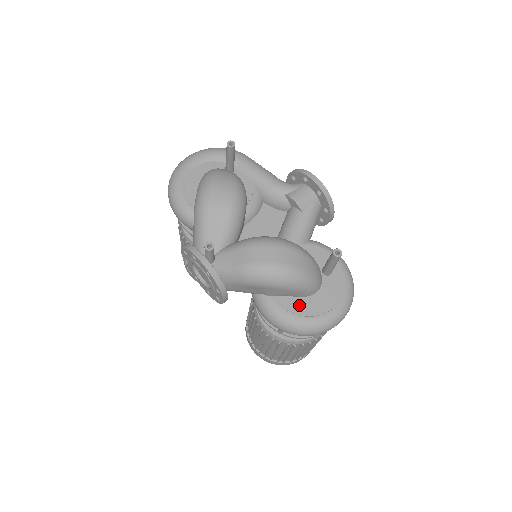
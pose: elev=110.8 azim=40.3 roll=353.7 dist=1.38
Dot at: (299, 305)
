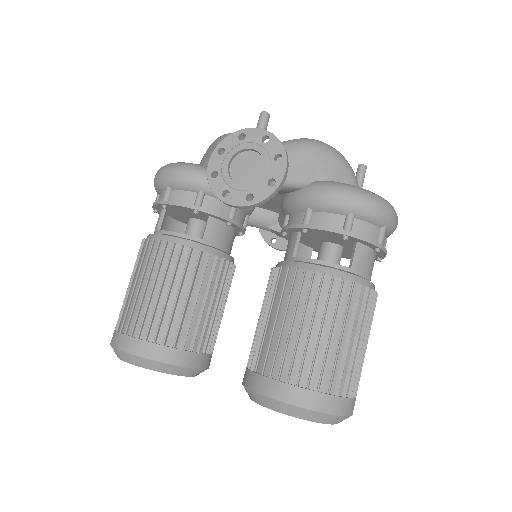
Dot at: occluded
